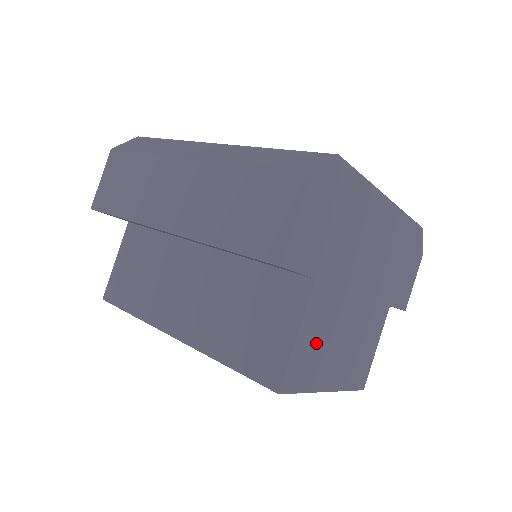
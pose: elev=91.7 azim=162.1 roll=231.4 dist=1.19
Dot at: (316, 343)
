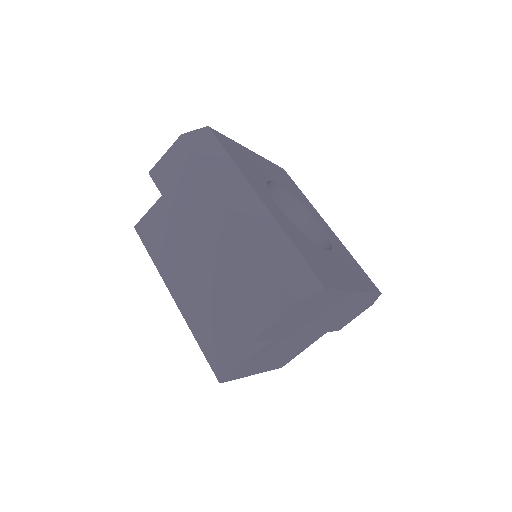
Dot at: (258, 361)
